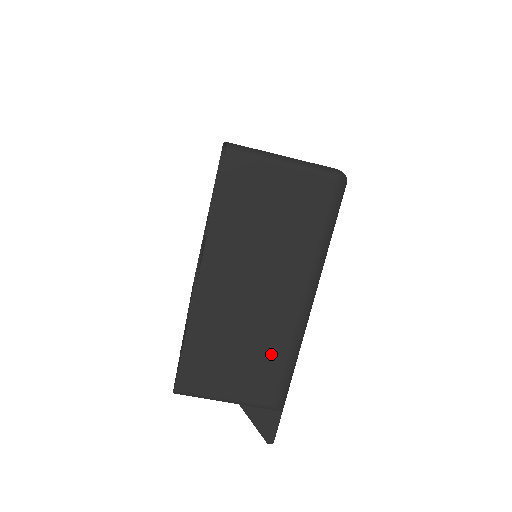
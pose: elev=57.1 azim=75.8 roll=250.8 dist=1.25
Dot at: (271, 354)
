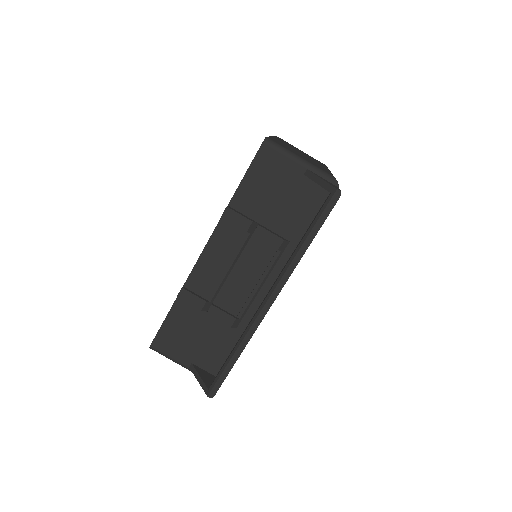
Dot at: (321, 167)
